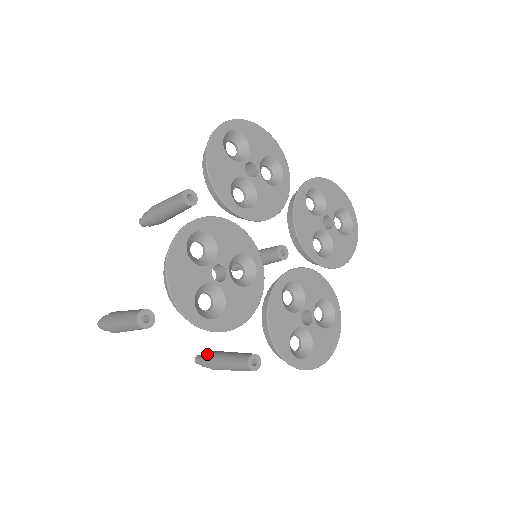
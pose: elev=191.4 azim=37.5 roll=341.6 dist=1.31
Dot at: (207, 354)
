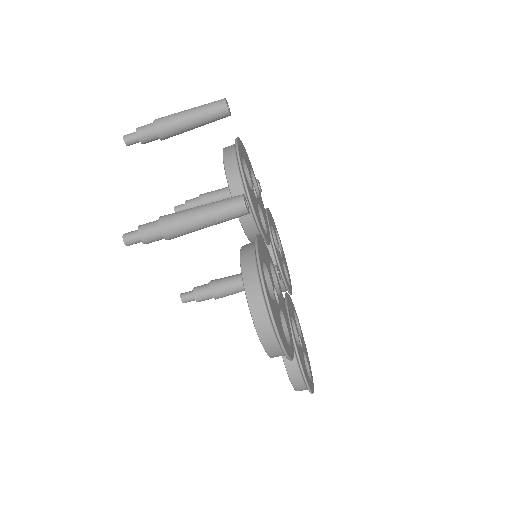
Dot at: occluded
